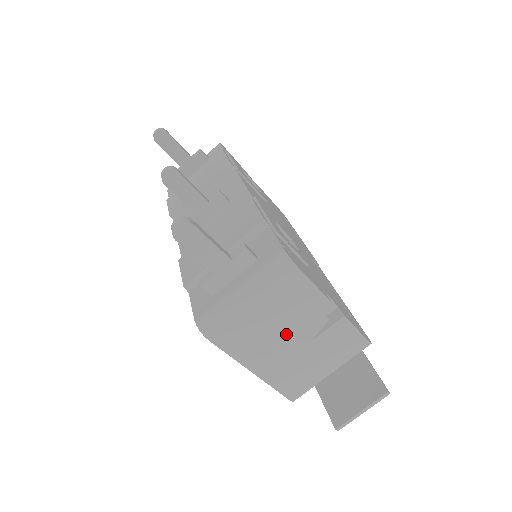
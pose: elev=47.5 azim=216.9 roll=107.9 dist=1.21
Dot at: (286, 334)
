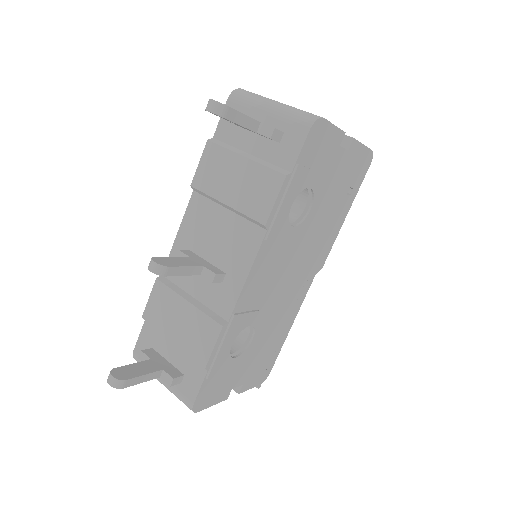
Dot at: occluded
